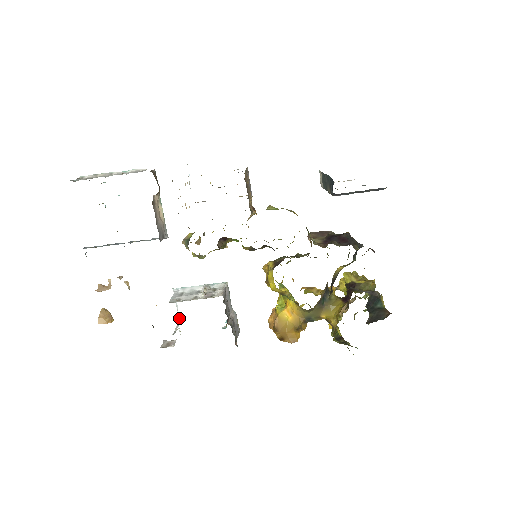
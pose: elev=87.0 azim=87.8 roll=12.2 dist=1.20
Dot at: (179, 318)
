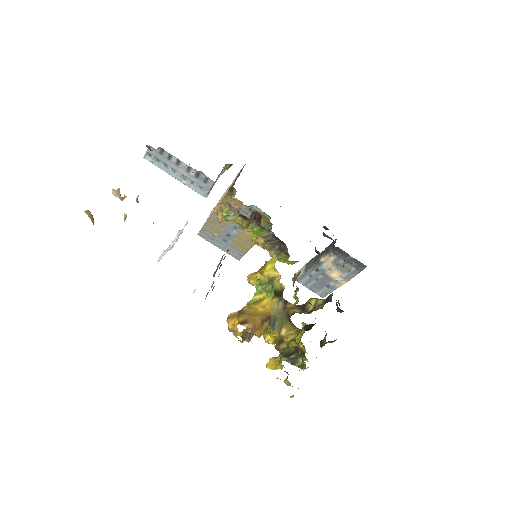
Dot at: (170, 249)
